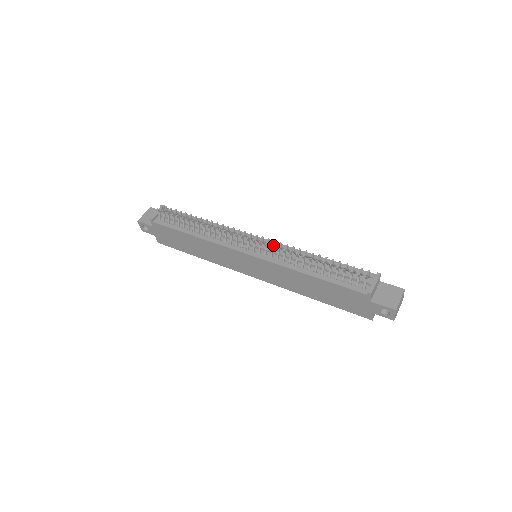
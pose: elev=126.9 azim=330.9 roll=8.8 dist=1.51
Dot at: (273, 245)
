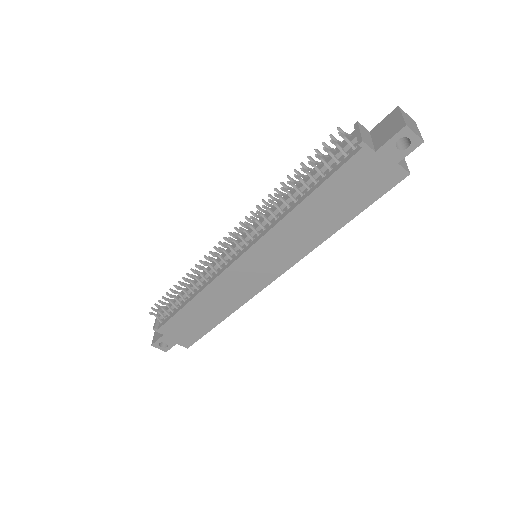
Dot at: occluded
